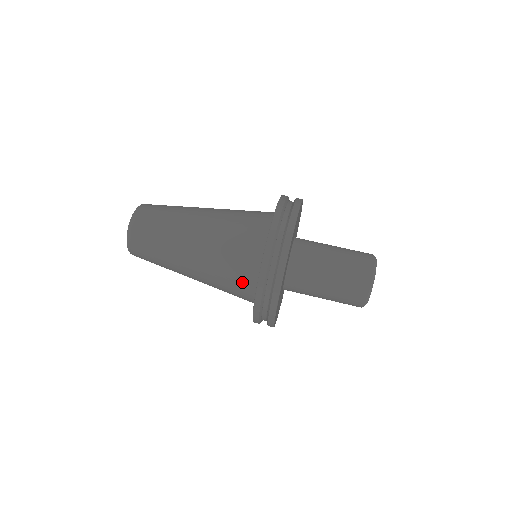
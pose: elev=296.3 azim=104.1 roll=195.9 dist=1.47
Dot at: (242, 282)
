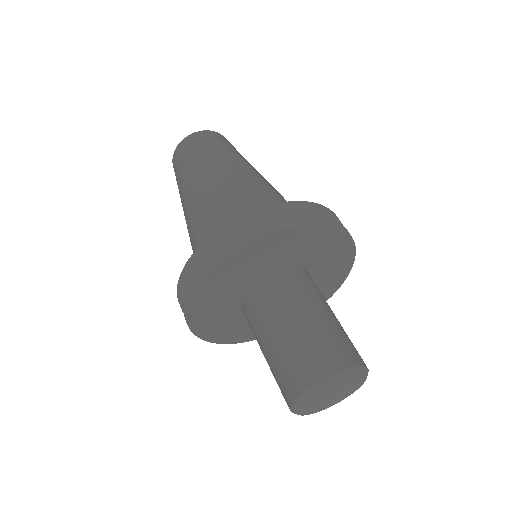
Dot at: occluded
